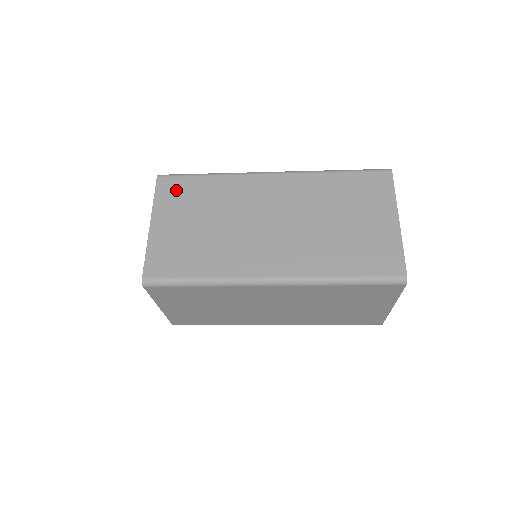
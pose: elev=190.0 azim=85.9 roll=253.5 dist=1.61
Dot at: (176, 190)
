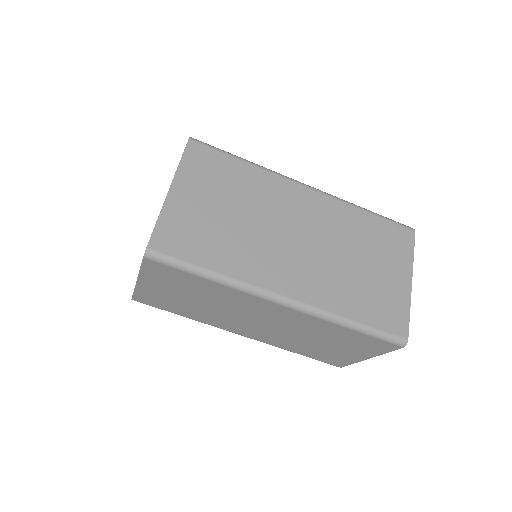
Dot at: occluded
